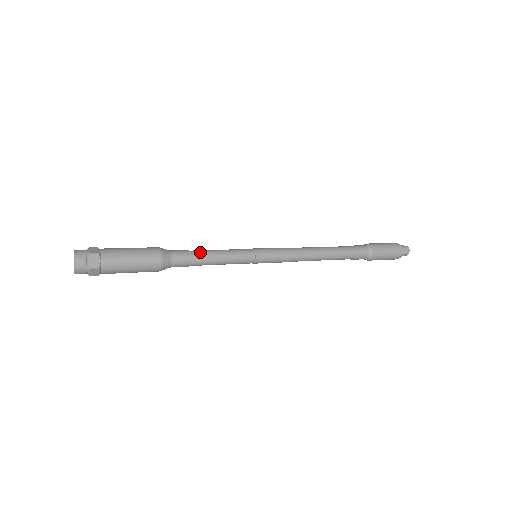
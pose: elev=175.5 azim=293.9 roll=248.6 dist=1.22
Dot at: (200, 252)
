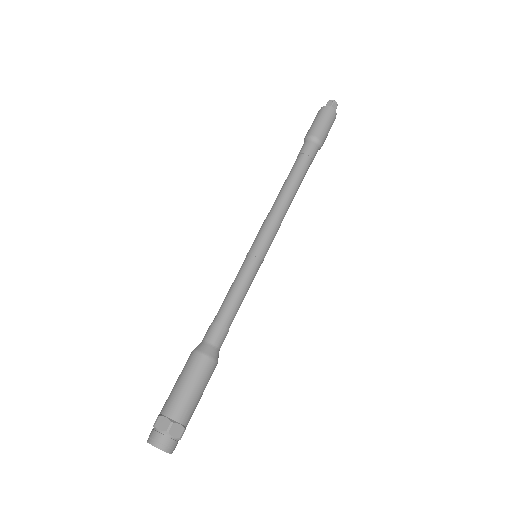
Dot at: (233, 317)
